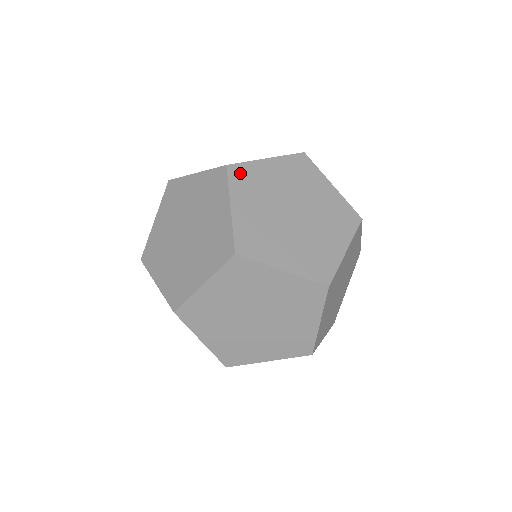
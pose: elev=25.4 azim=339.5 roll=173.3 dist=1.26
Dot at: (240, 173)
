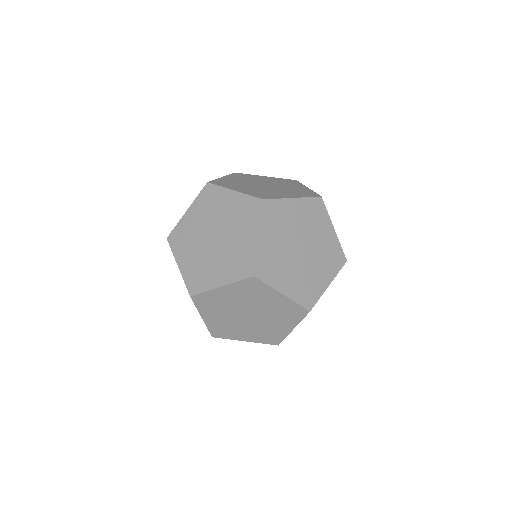
Dot at: (175, 237)
